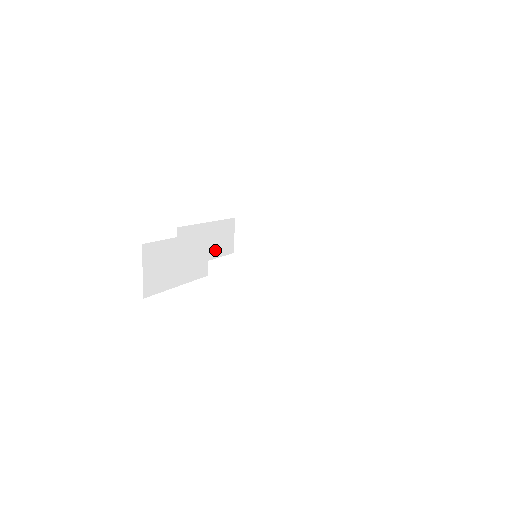
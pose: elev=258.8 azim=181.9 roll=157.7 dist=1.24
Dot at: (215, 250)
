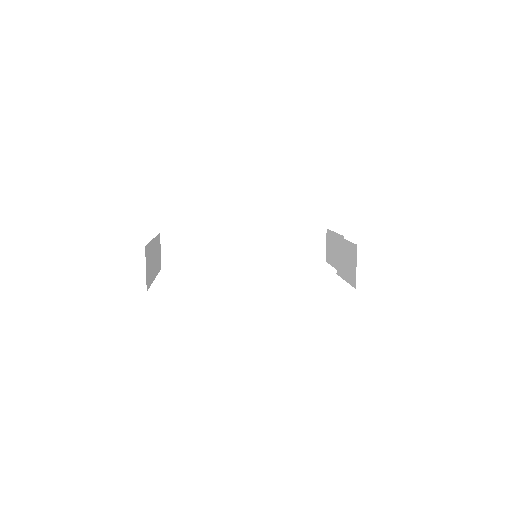
Dot at: (293, 254)
